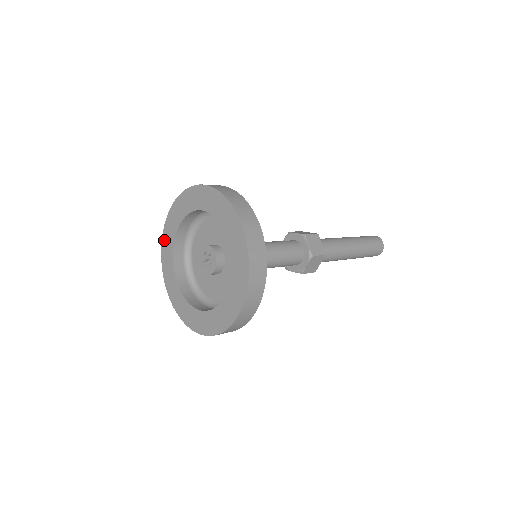
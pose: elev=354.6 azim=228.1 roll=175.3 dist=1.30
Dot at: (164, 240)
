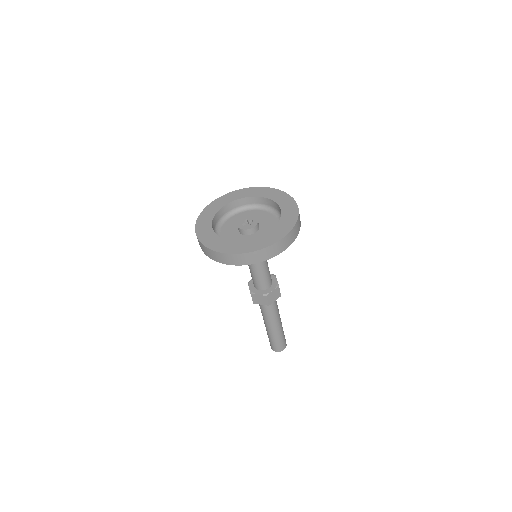
Dot at: (207, 209)
